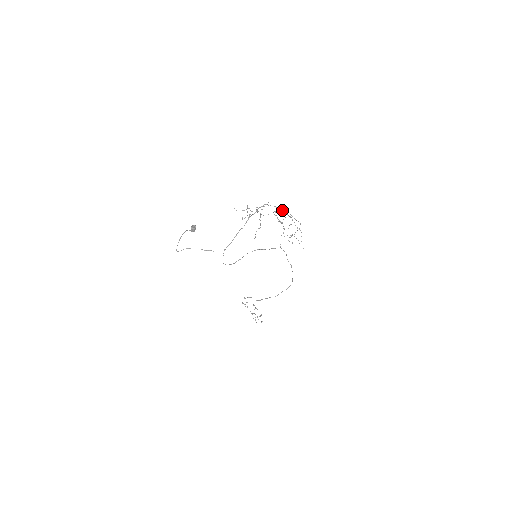
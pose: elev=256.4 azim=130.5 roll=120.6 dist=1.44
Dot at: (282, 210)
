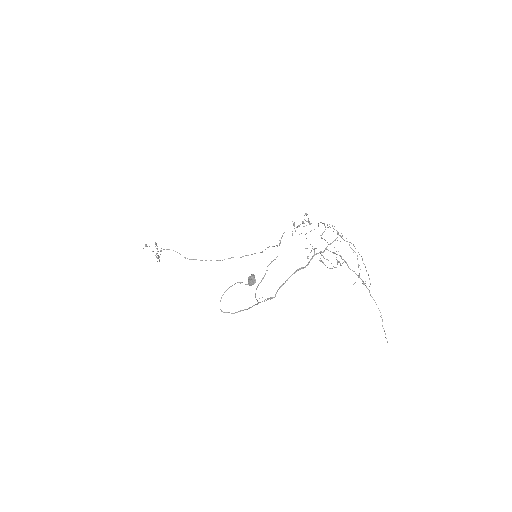
Dot at: occluded
